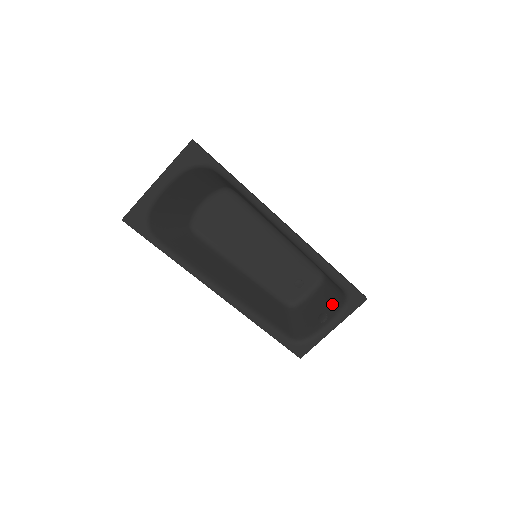
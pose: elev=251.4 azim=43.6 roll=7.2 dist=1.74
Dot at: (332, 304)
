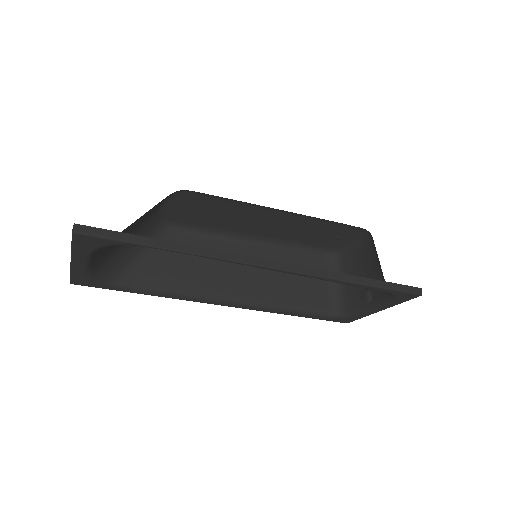
Dot at: occluded
